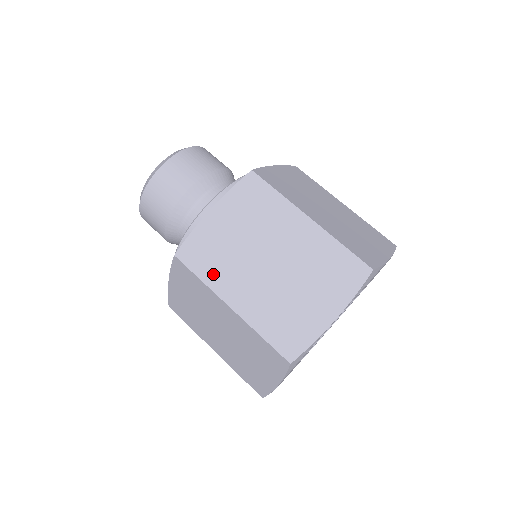
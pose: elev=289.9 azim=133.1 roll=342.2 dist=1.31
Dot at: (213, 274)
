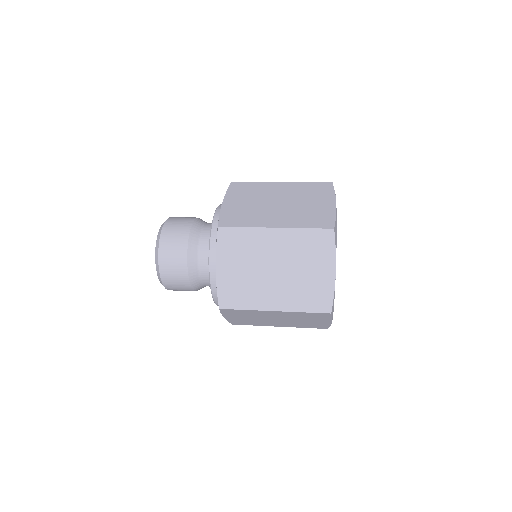
Dot at: (251, 222)
